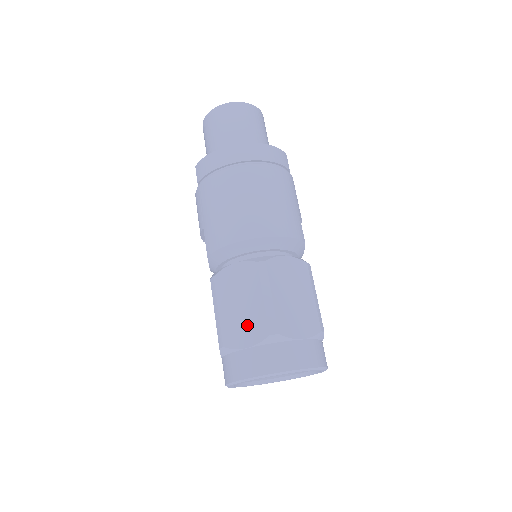
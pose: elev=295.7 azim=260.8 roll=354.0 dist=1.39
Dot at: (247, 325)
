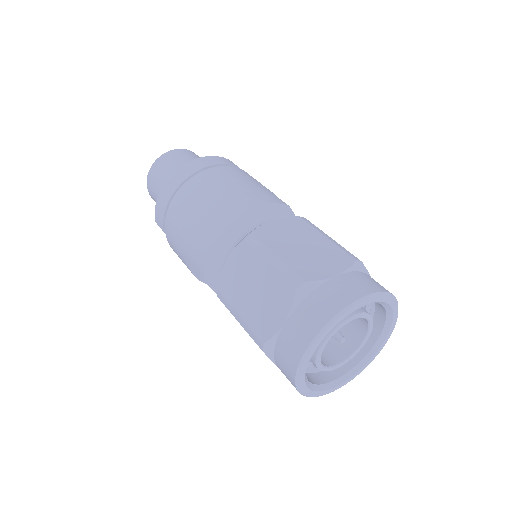
Dot at: (270, 301)
